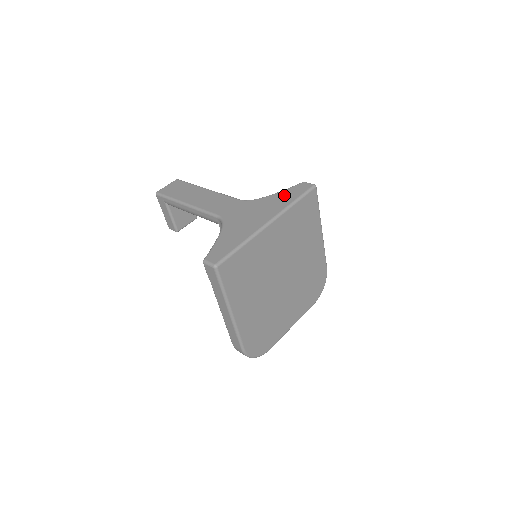
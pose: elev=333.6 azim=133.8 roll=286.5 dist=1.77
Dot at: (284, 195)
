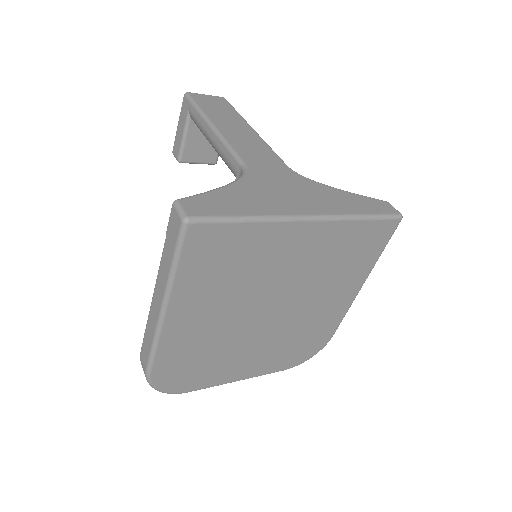
Dot at: (352, 199)
